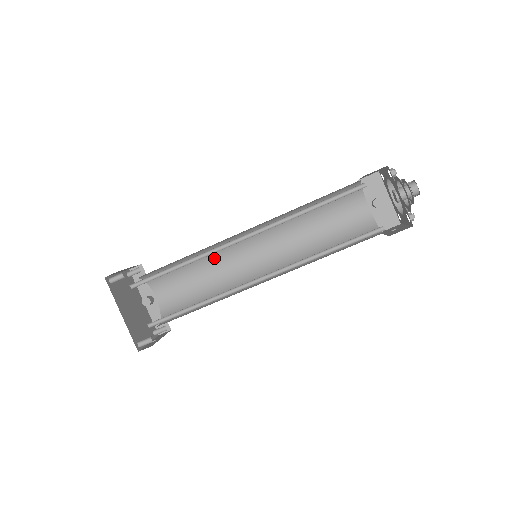
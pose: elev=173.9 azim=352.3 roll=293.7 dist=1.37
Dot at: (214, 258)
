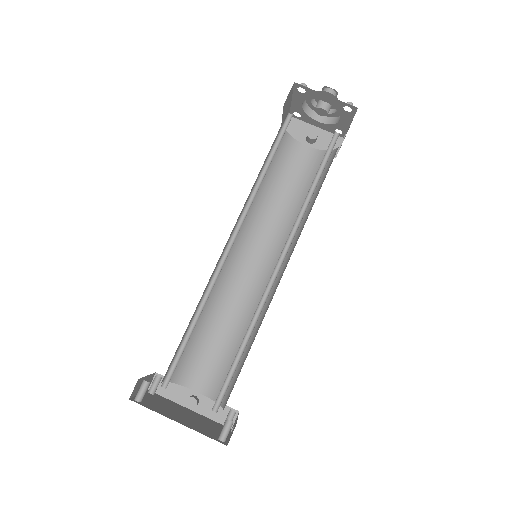
Dot at: (220, 301)
